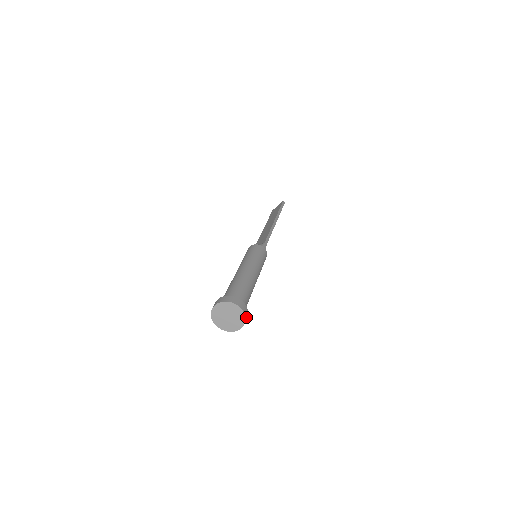
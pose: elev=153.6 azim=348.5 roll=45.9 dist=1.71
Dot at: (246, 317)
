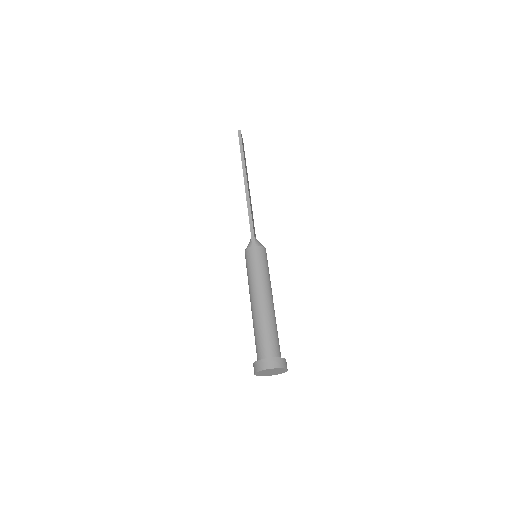
Dot at: (281, 365)
